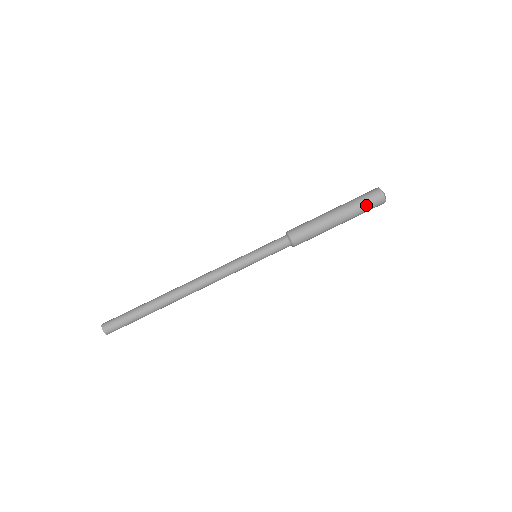
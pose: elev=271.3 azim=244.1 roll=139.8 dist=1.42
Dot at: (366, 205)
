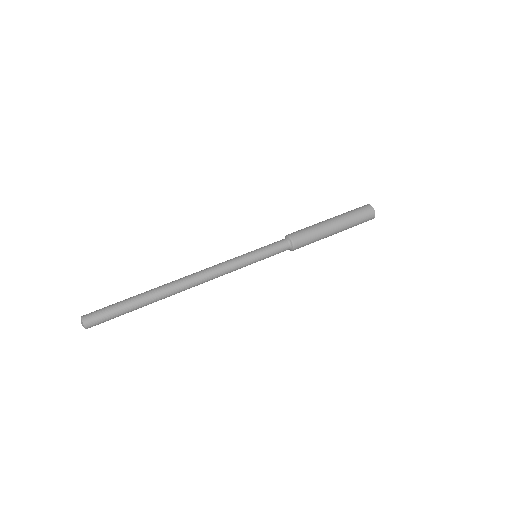
Dot at: (358, 215)
